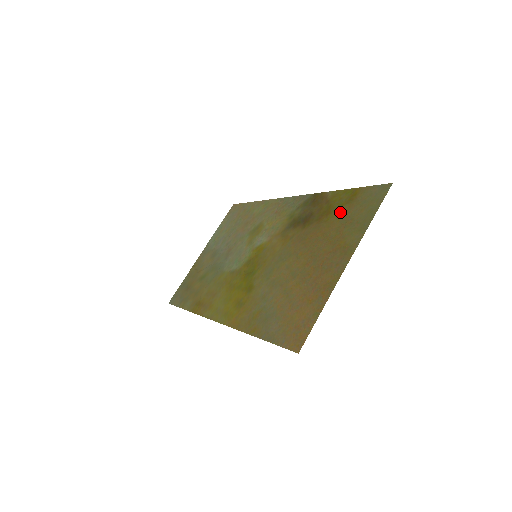
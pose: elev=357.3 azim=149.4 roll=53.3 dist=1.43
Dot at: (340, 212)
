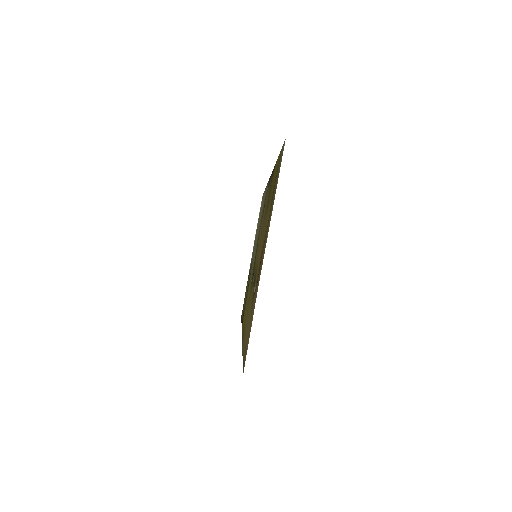
Dot at: occluded
